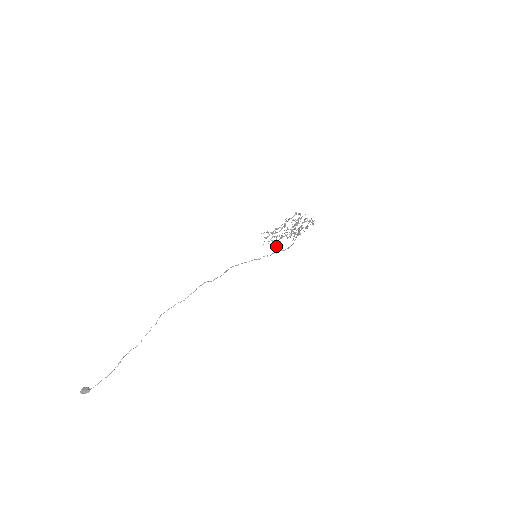
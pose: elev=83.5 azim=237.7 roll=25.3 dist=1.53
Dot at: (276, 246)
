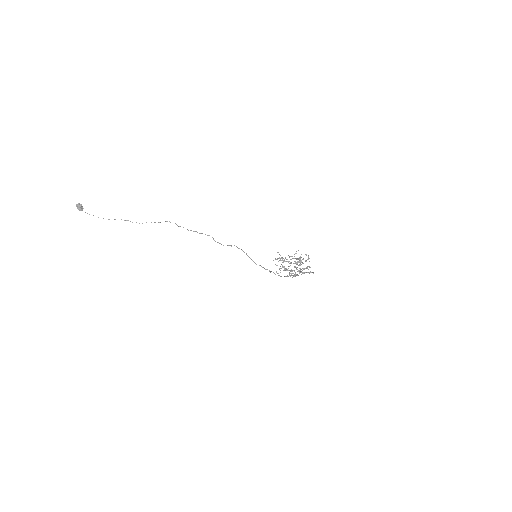
Dot at: (276, 272)
